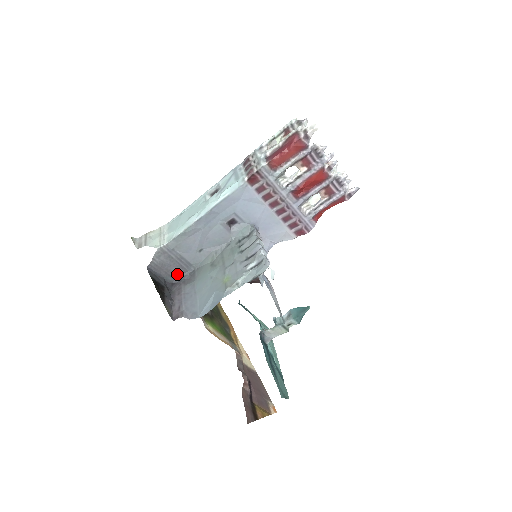
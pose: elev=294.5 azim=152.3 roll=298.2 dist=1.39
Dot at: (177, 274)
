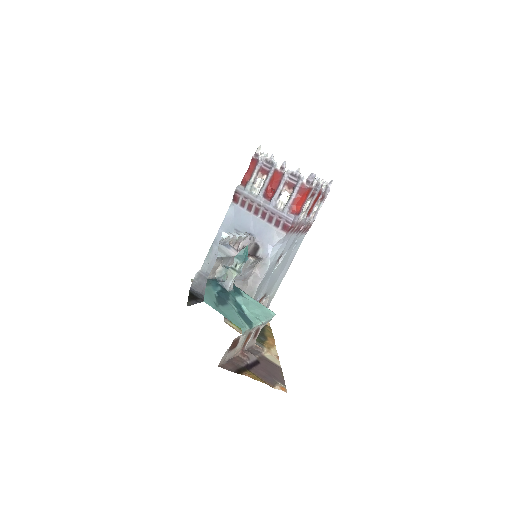
Dot at: occluded
